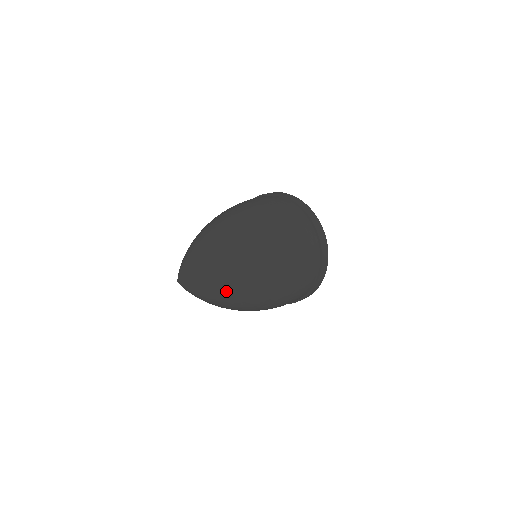
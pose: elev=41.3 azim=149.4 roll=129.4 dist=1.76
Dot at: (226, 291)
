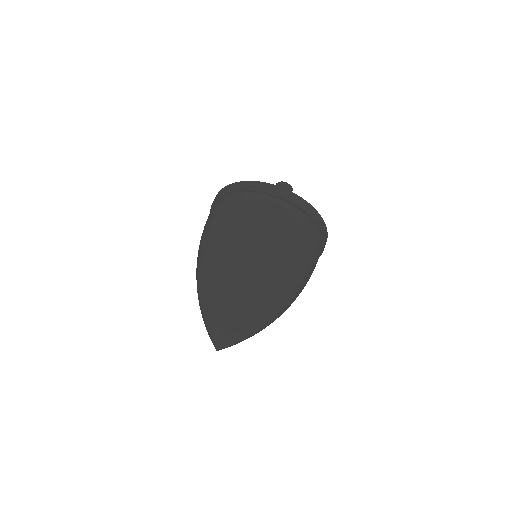
Dot at: occluded
